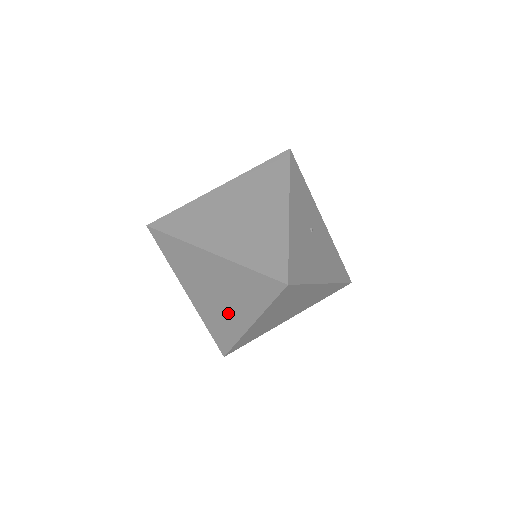
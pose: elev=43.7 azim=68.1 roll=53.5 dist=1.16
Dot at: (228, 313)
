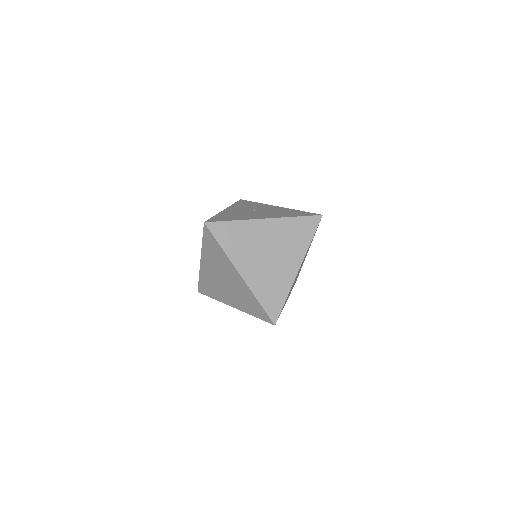
Dot at: (236, 285)
